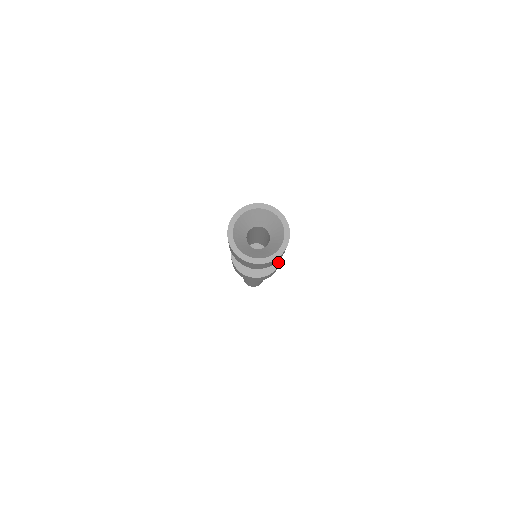
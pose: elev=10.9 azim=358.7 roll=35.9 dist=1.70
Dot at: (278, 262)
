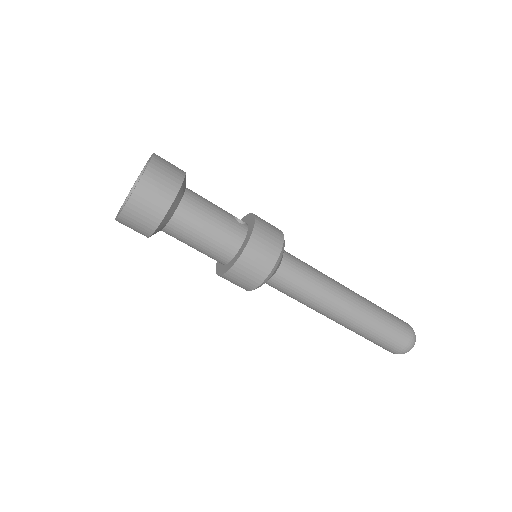
Dot at: (251, 216)
